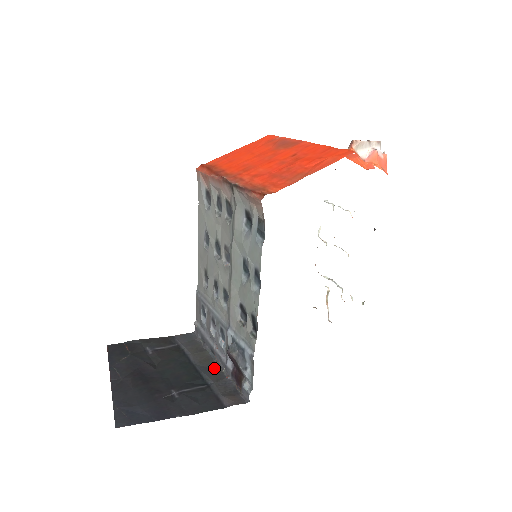
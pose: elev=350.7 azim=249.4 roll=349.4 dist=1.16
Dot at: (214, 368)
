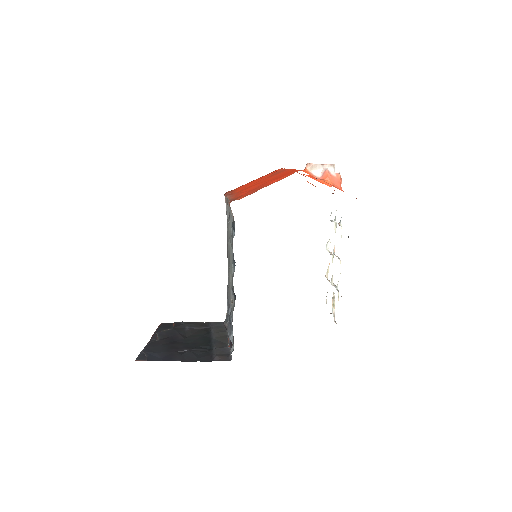
Dot at: (224, 341)
